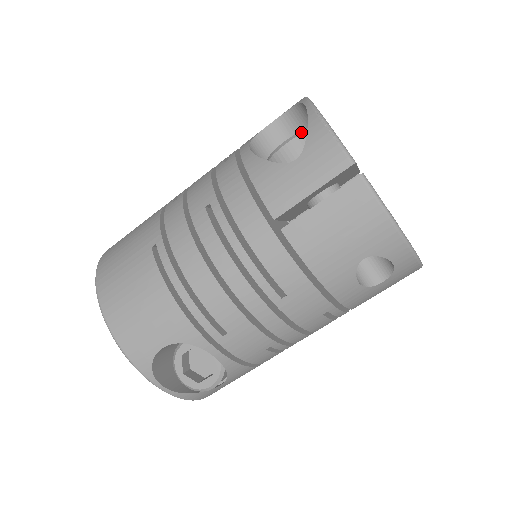
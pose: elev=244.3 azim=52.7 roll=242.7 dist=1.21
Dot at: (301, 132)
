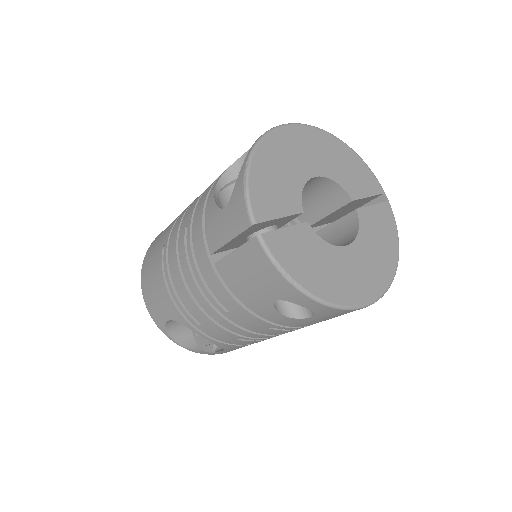
Dot at: (234, 181)
